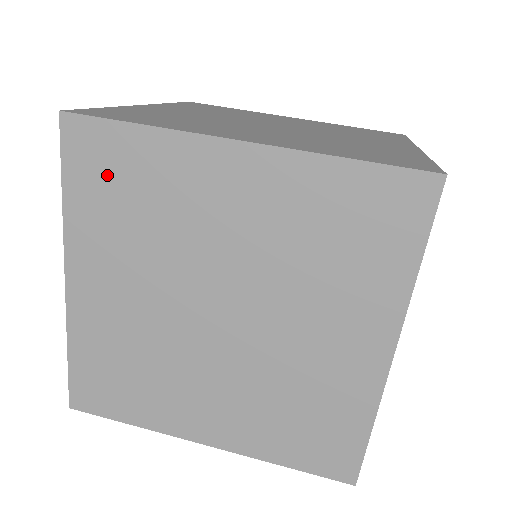
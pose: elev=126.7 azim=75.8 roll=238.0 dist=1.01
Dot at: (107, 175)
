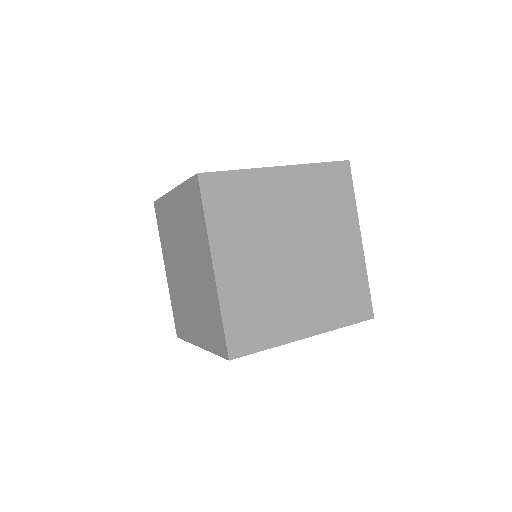
Dot at: (162, 220)
